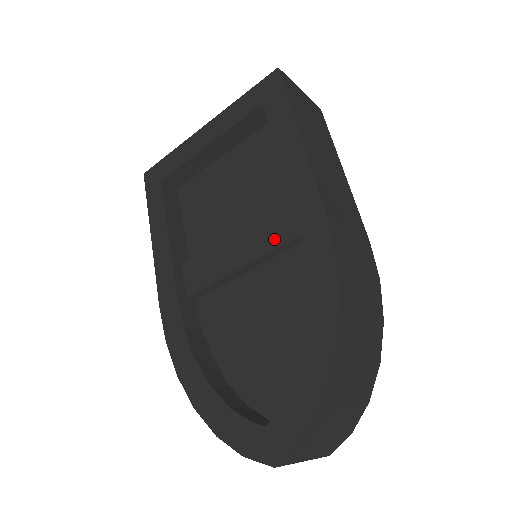
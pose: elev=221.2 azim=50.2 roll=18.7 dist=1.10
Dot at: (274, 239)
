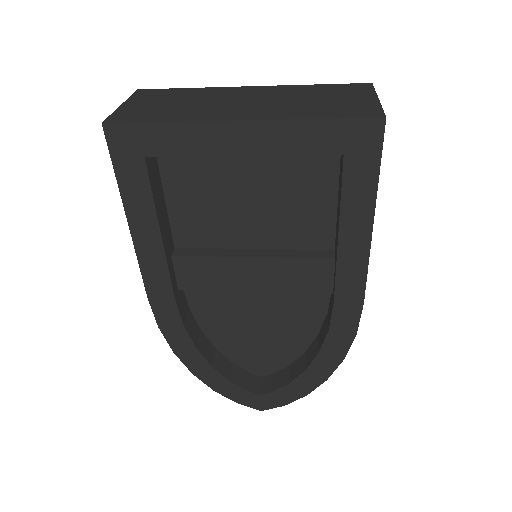
Dot at: (298, 285)
